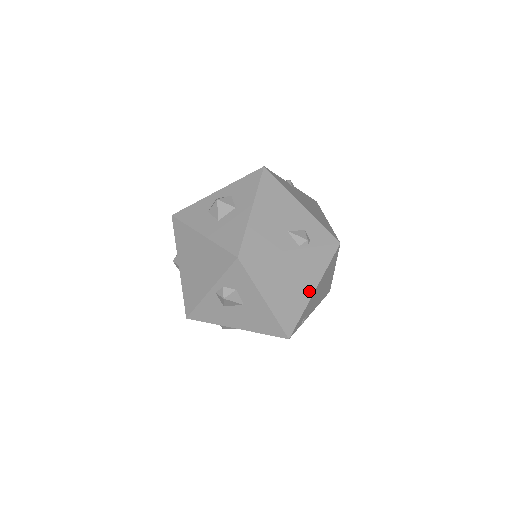
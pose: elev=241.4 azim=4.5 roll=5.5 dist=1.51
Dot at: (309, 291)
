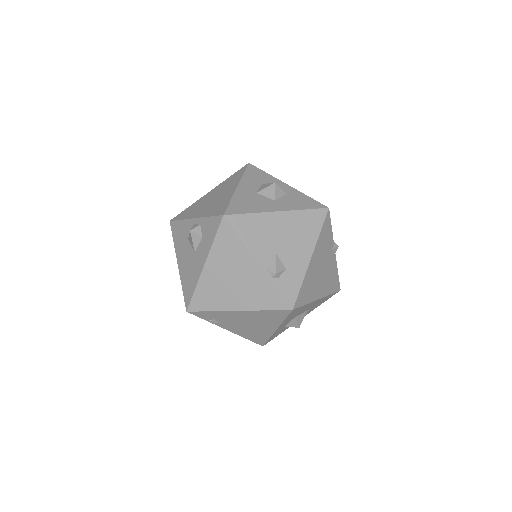
Dot at: (235, 305)
